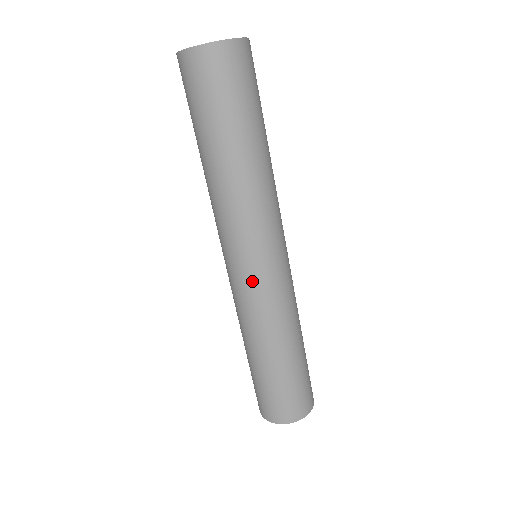
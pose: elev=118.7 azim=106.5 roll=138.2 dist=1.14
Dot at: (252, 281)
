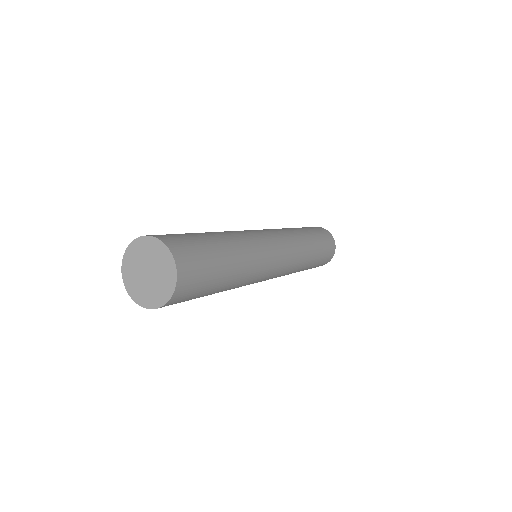
Dot at: occluded
